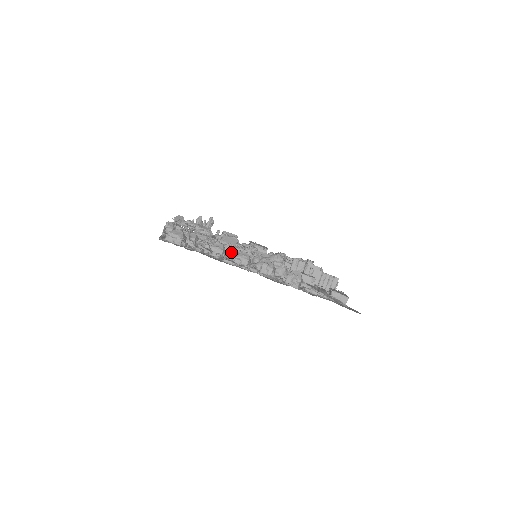
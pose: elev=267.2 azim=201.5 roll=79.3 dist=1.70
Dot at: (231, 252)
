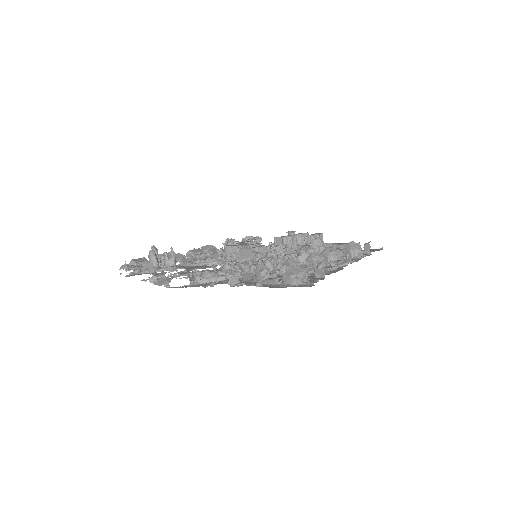
Dot at: occluded
